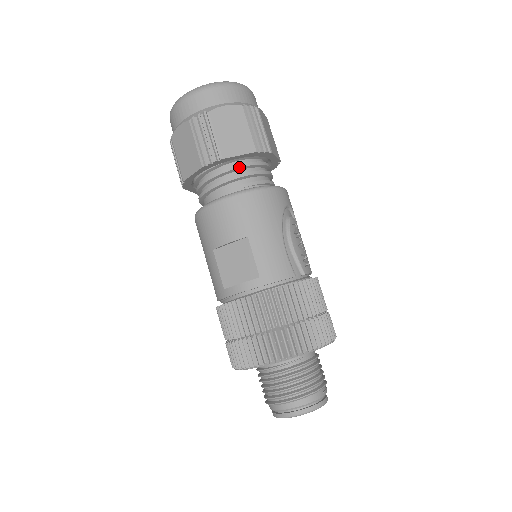
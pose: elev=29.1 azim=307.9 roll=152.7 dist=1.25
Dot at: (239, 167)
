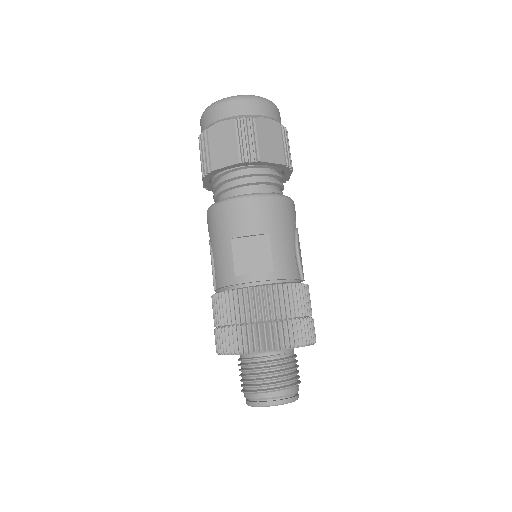
Dot at: (267, 173)
